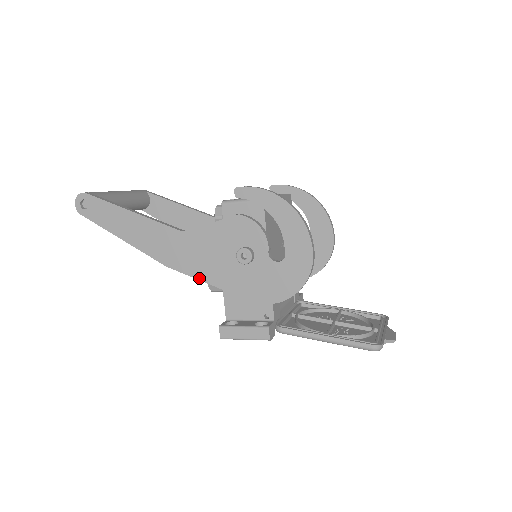
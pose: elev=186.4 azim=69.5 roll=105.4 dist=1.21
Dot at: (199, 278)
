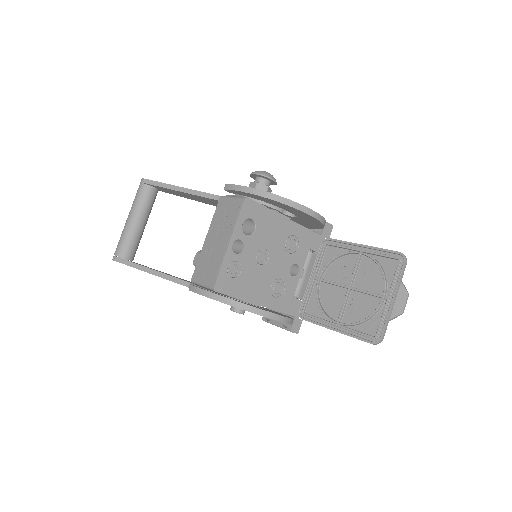
Dot at: occluded
